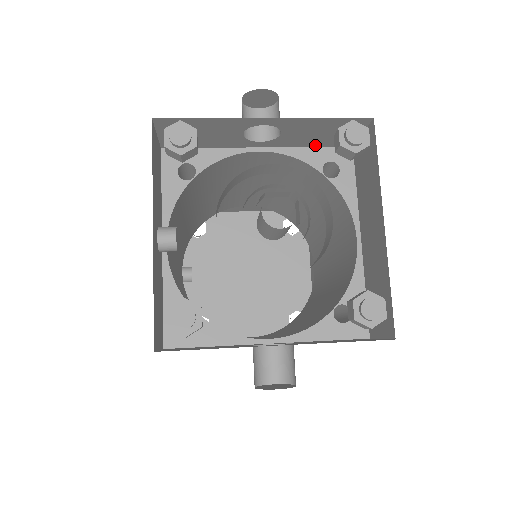
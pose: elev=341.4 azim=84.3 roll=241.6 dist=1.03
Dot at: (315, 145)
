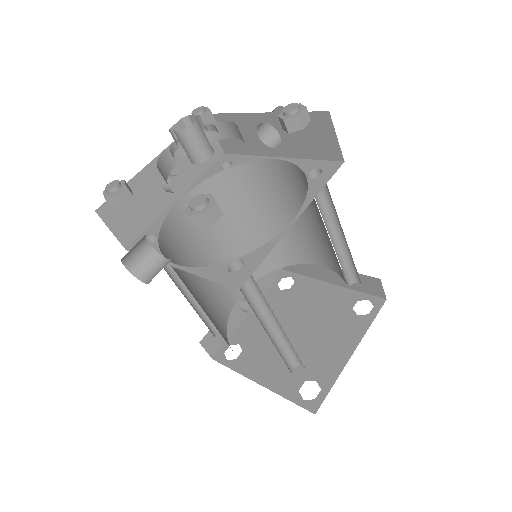
Dot at: (314, 157)
